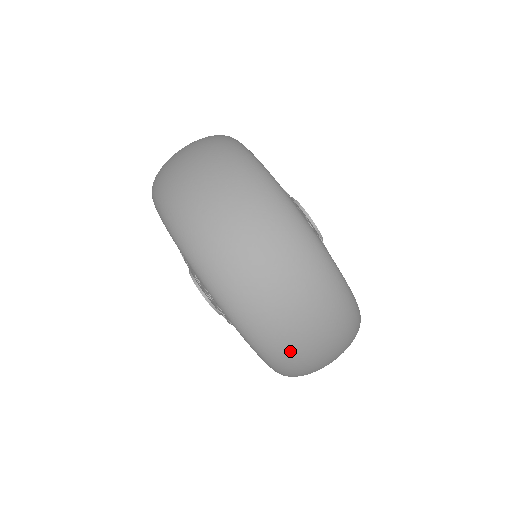
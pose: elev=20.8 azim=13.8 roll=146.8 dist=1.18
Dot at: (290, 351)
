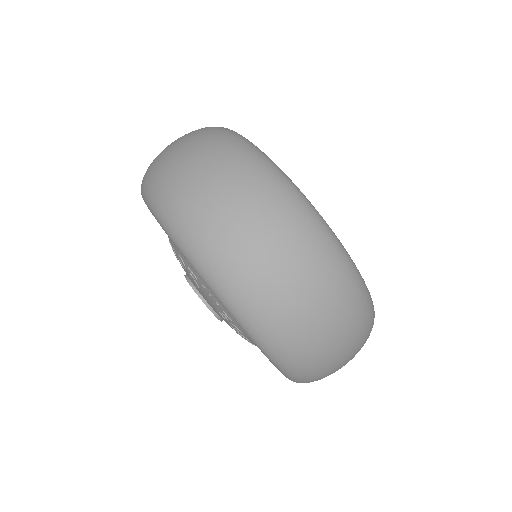
Dot at: occluded
